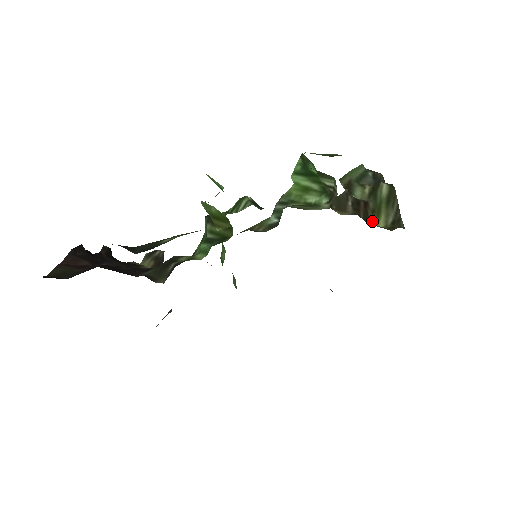
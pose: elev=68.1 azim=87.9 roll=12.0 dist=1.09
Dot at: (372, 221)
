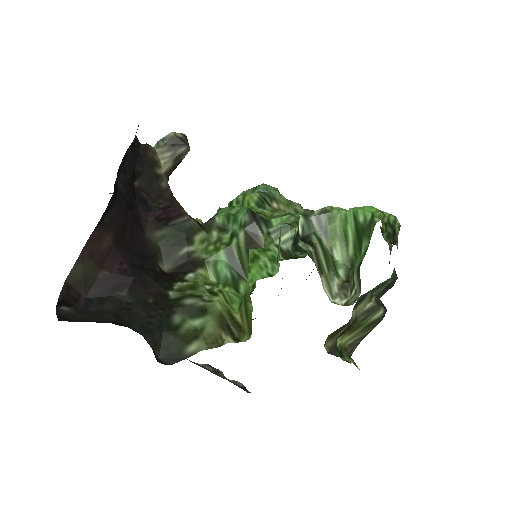
Dot at: (342, 337)
